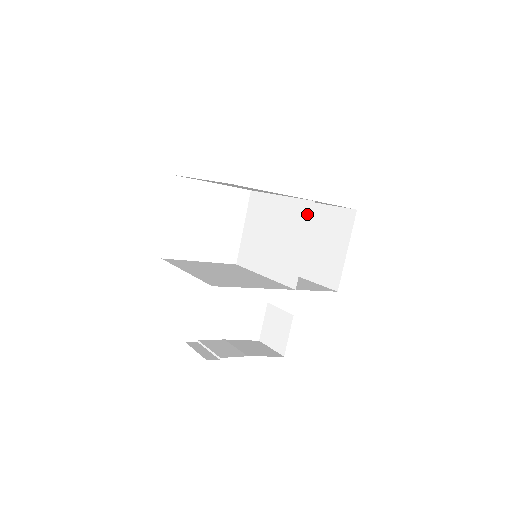
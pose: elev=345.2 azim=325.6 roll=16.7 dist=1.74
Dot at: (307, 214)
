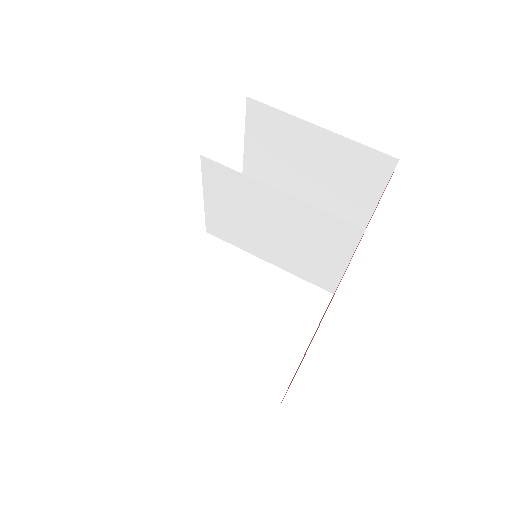
Dot at: (349, 238)
